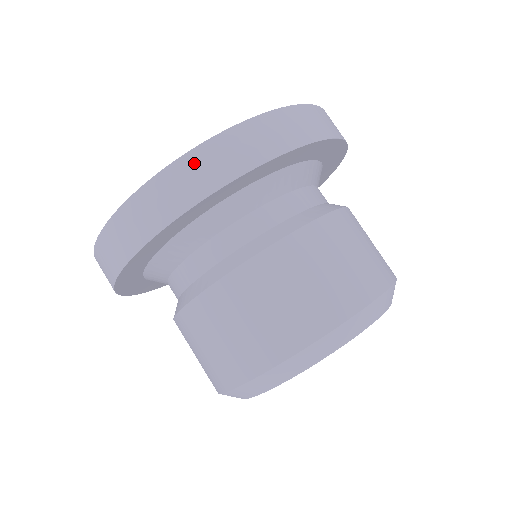
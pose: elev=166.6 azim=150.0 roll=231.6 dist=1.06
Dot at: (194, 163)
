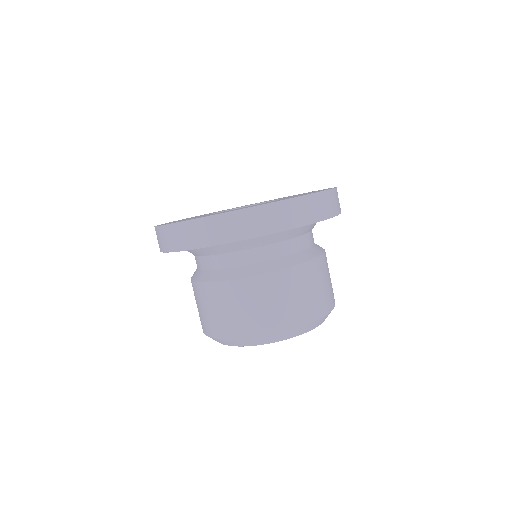
Dot at: (207, 225)
